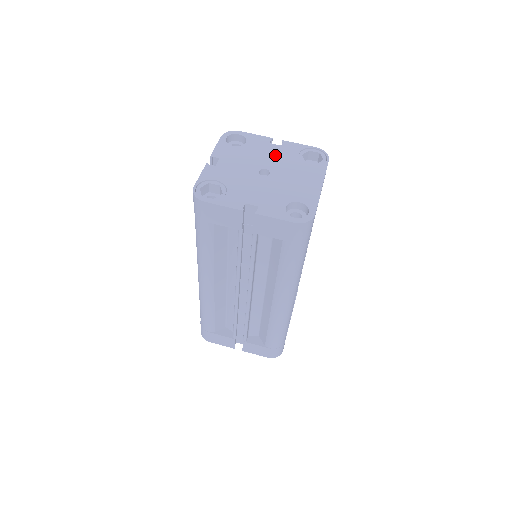
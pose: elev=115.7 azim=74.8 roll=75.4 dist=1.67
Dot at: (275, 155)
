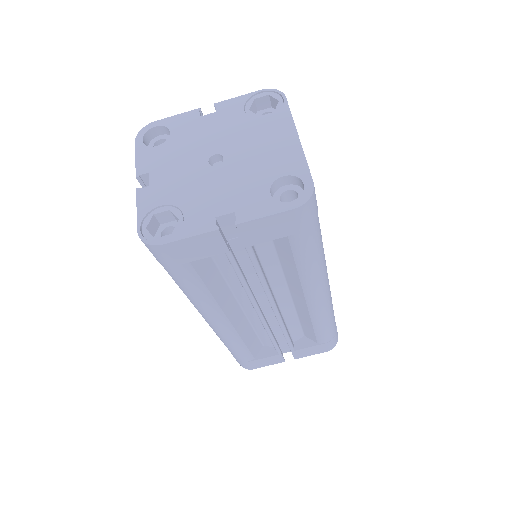
Dot at: (216, 129)
